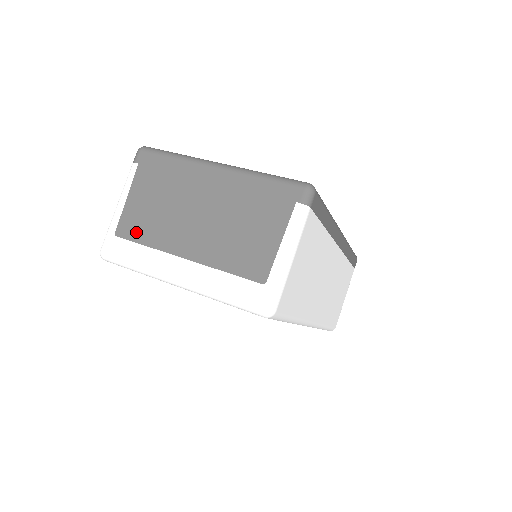
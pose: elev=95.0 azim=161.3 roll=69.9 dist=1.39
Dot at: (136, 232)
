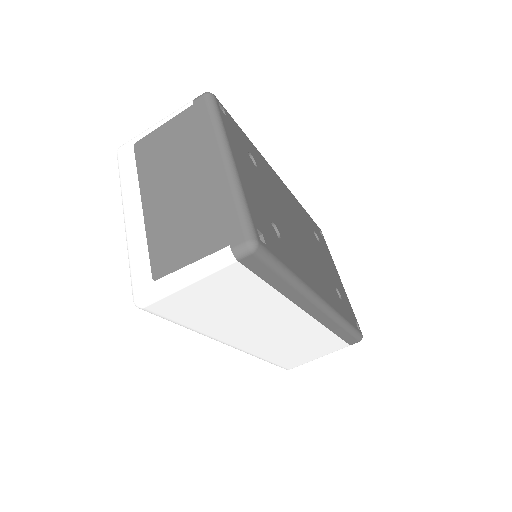
Dot at: (143, 155)
